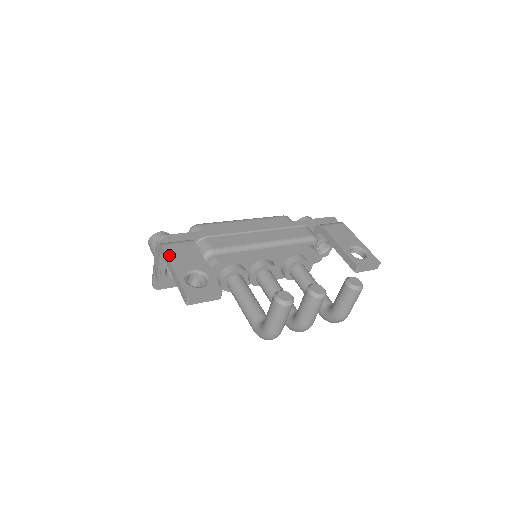
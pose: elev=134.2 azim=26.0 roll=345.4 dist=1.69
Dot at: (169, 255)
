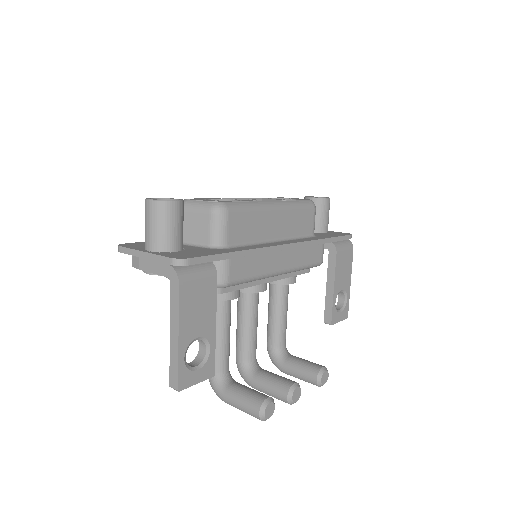
Dot at: (182, 306)
